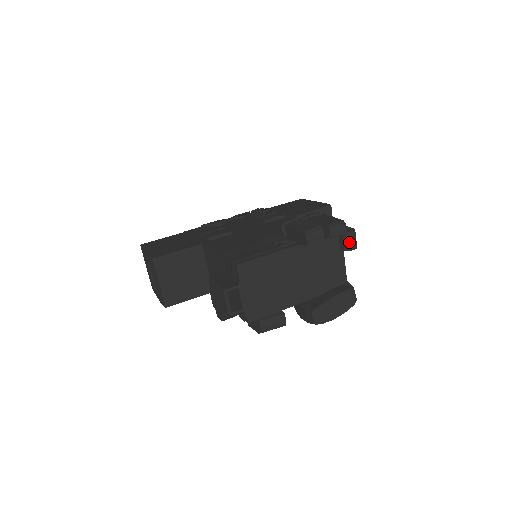
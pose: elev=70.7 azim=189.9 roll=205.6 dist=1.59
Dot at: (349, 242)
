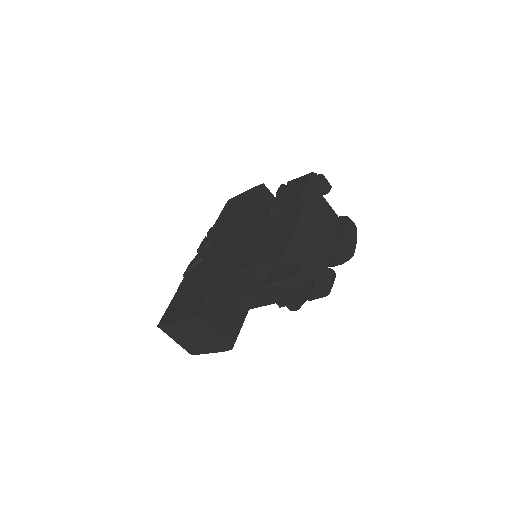
Dot at: (325, 185)
